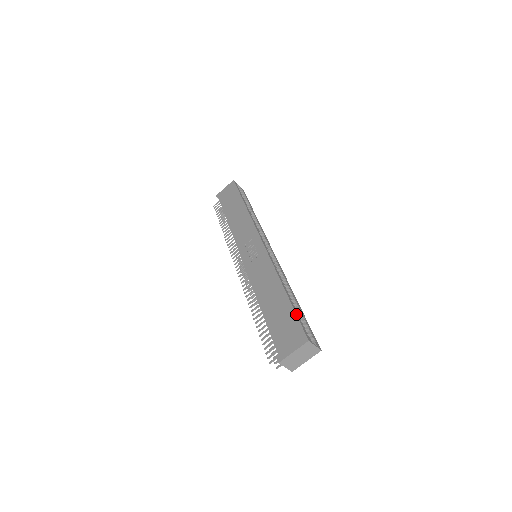
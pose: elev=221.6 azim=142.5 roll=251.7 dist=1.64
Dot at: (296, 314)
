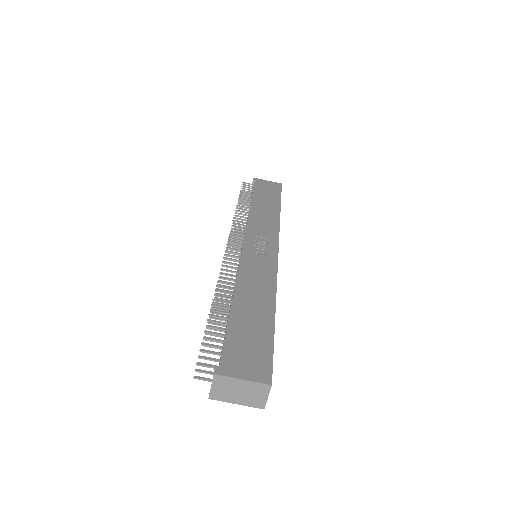
Dot at: occluded
